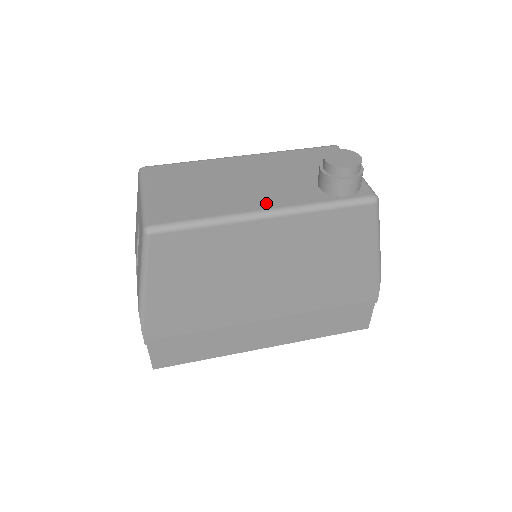
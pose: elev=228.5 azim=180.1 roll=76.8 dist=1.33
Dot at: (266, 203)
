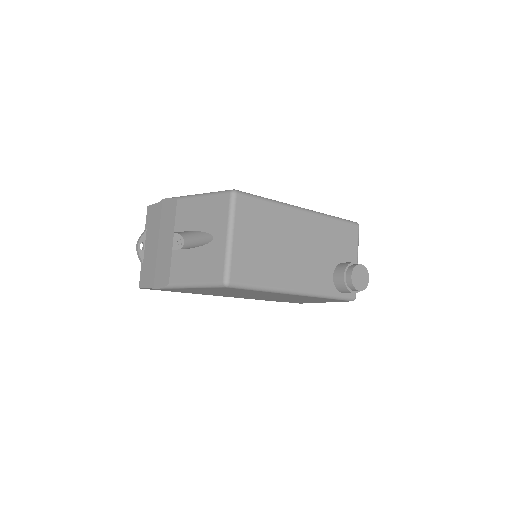
Dot at: (301, 283)
